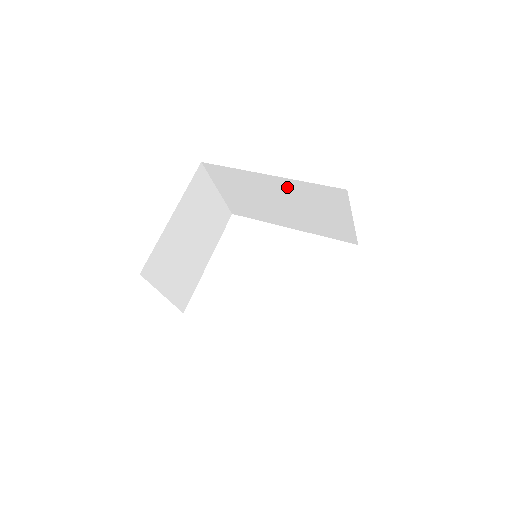
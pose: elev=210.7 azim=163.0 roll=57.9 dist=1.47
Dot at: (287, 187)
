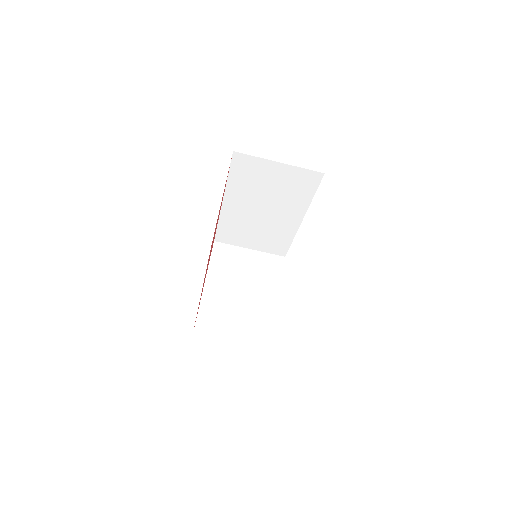
Dot at: (237, 195)
